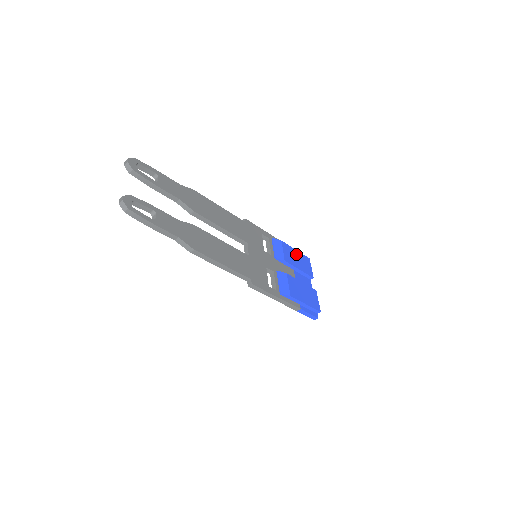
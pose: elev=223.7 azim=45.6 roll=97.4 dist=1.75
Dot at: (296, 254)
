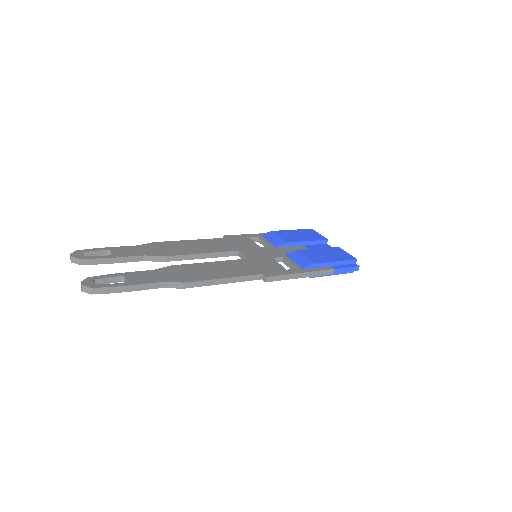
Dot at: (295, 233)
